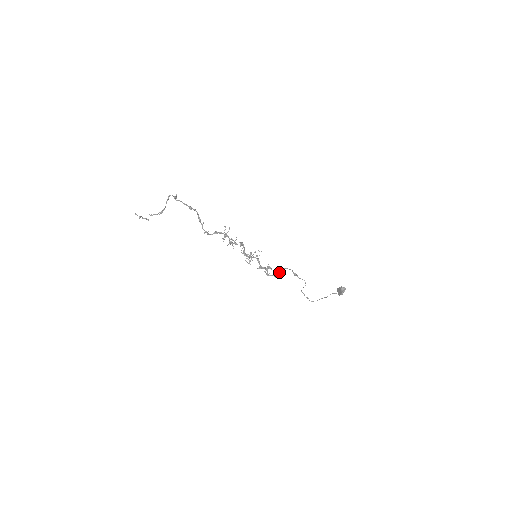
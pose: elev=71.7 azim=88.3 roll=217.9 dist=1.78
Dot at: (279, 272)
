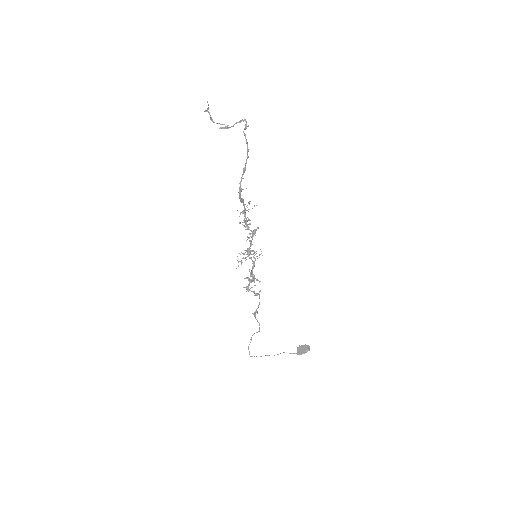
Dot at: (257, 293)
